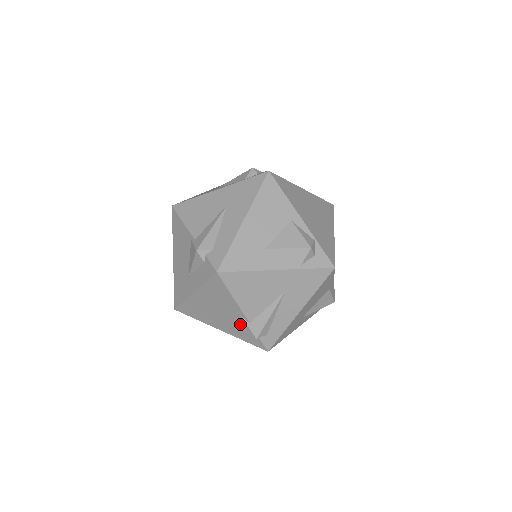
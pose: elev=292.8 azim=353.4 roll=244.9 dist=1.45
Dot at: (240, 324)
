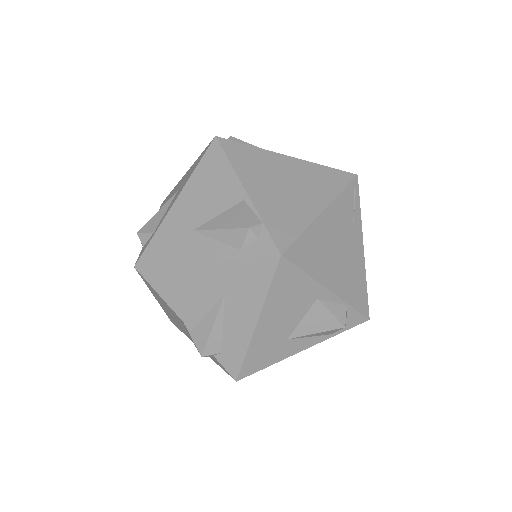
Dot at: occluded
